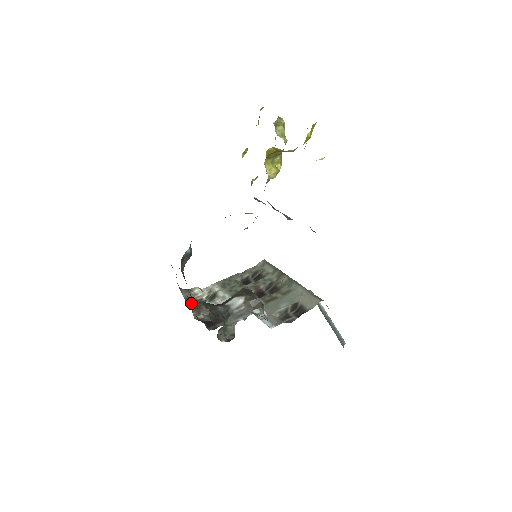
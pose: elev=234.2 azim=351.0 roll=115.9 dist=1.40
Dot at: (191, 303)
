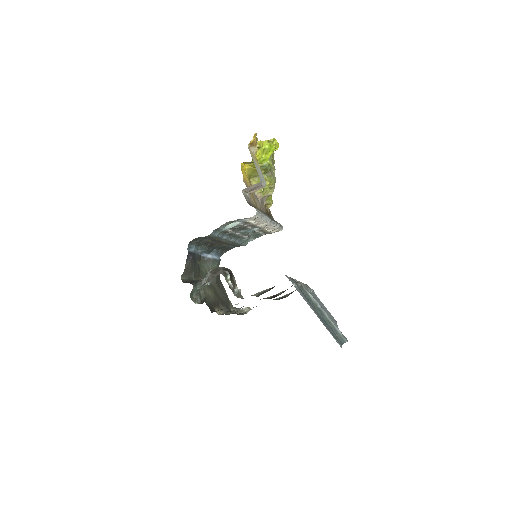
Dot at: (221, 305)
